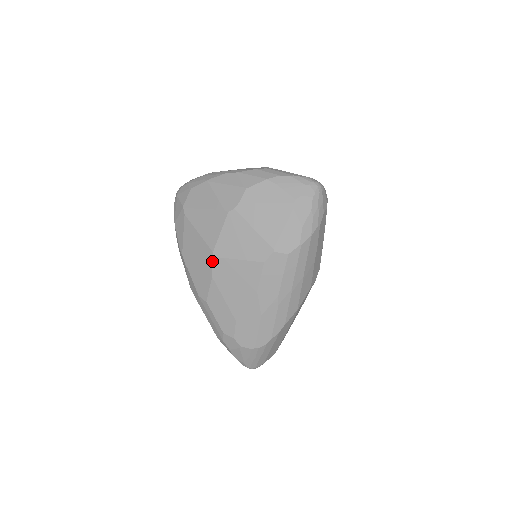
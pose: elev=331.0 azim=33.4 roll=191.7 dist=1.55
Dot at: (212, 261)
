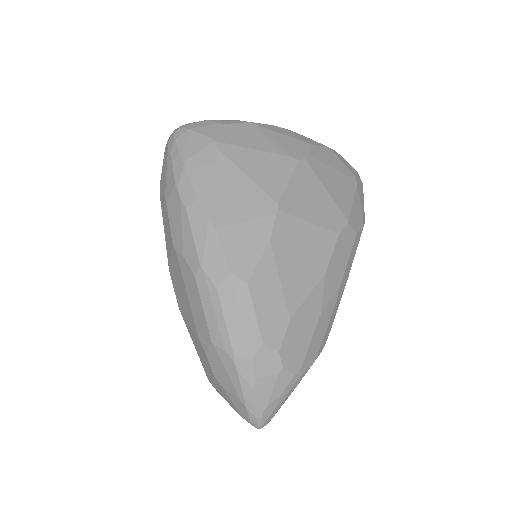
Dot at: (275, 216)
